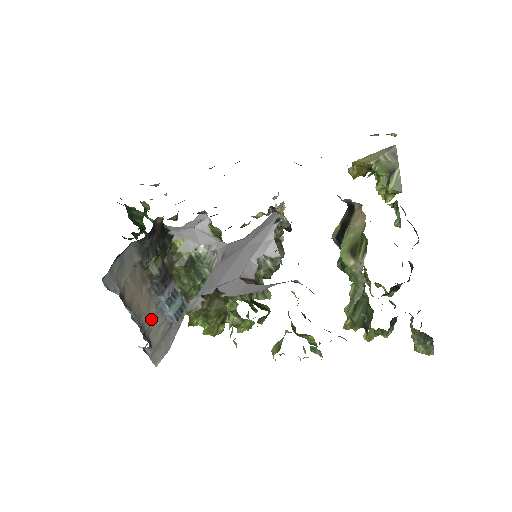
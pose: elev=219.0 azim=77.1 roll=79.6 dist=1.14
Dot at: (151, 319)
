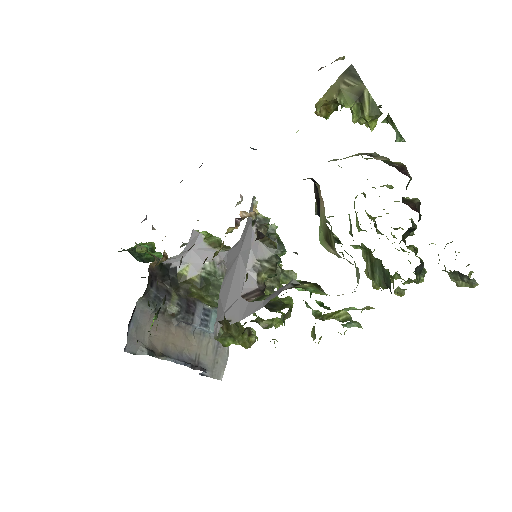
Dot at: (194, 347)
